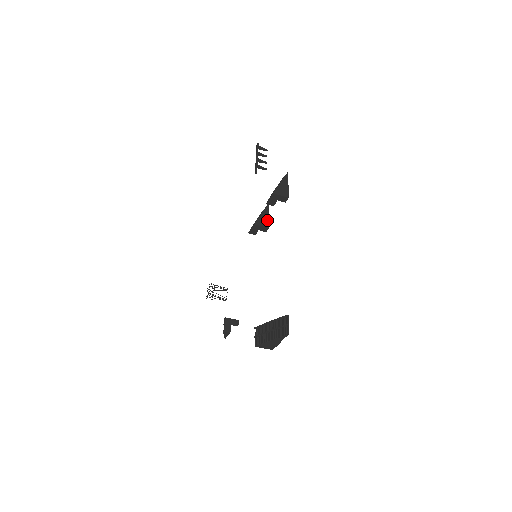
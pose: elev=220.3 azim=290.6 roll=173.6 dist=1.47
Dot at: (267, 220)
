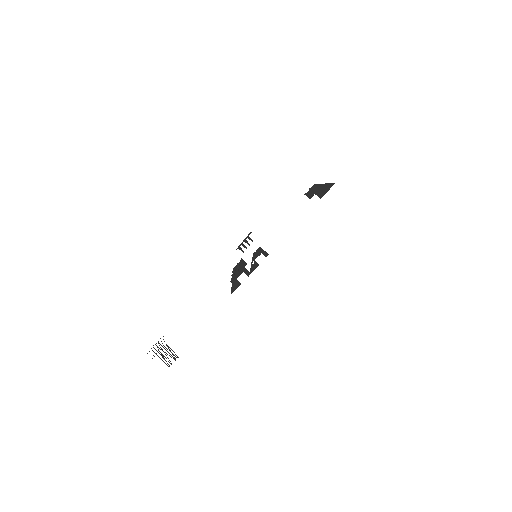
Dot at: occluded
